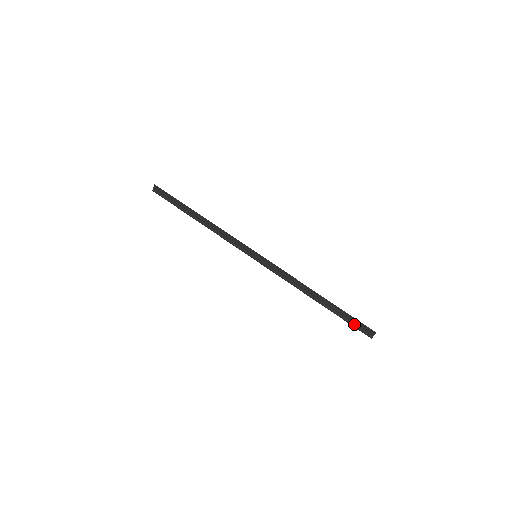
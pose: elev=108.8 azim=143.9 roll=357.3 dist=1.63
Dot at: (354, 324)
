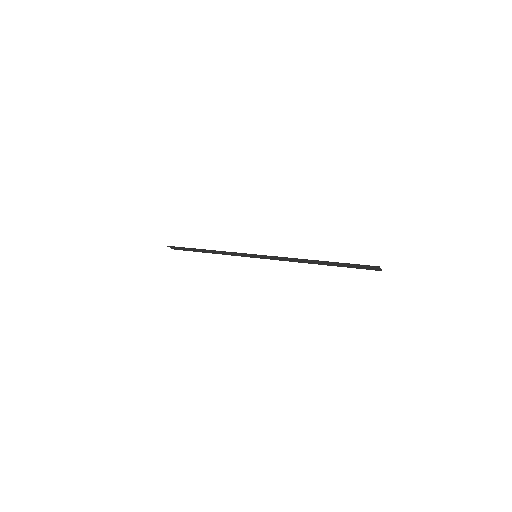
Dot at: (359, 267)
